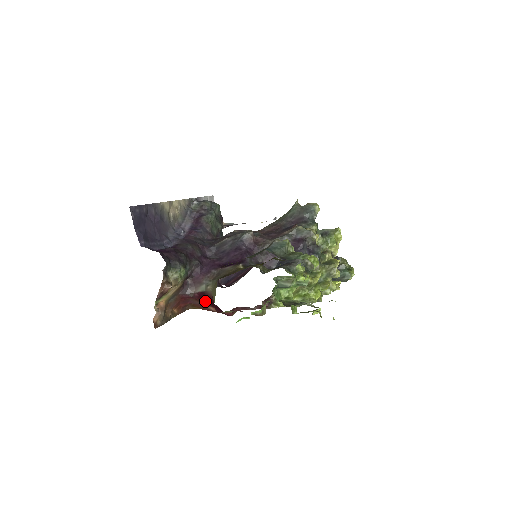
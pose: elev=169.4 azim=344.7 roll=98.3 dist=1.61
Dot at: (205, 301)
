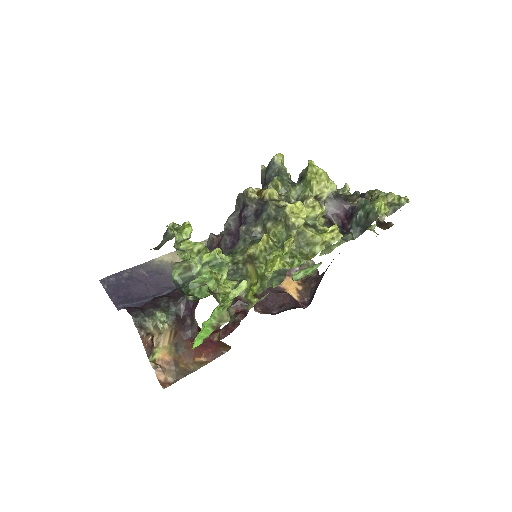
Dot at: occluded
